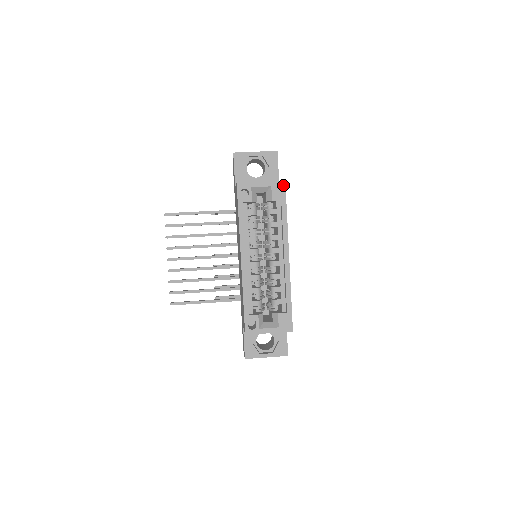
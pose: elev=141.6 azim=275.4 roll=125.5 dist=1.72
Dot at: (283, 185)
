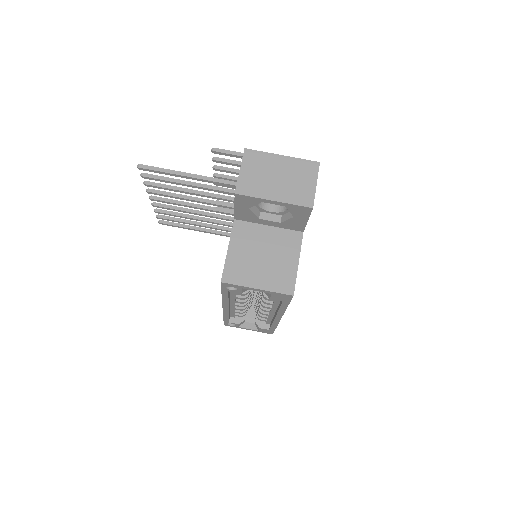
Dot at: (289, 297)
